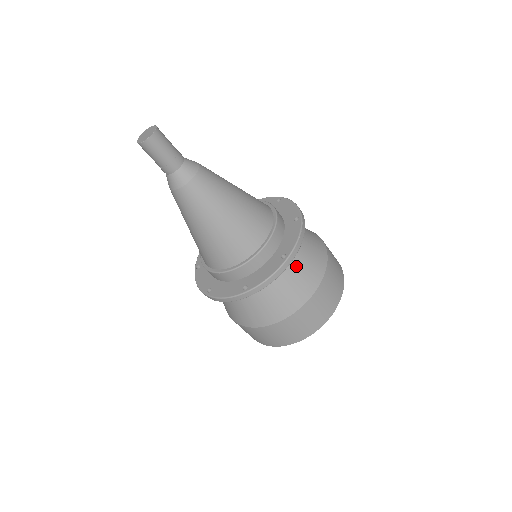
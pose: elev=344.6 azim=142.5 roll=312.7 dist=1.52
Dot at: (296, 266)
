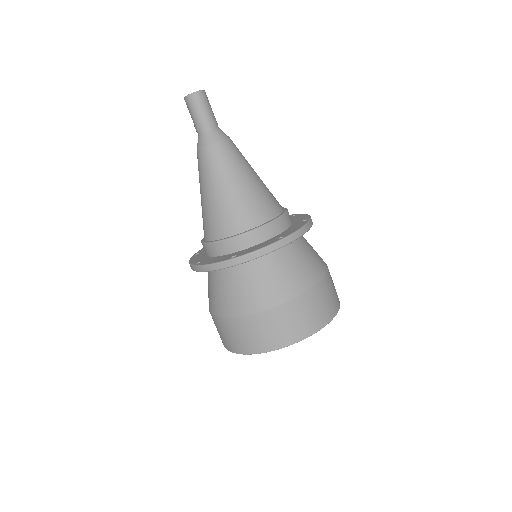
Dot at: (291, 260)
